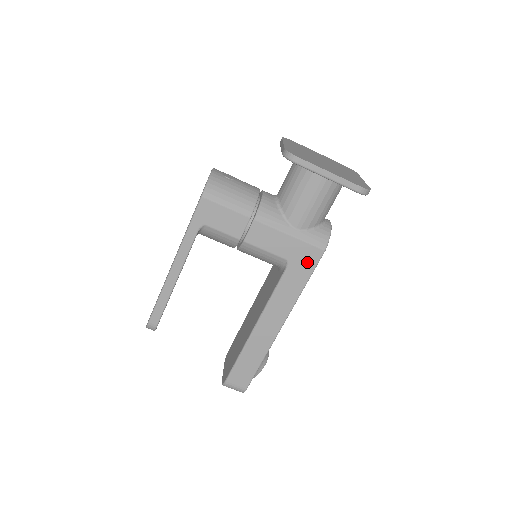
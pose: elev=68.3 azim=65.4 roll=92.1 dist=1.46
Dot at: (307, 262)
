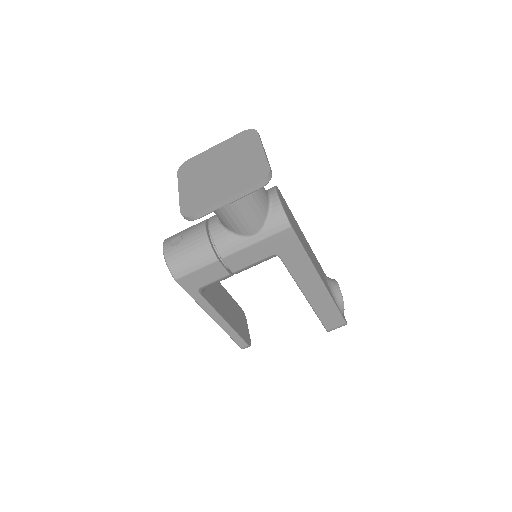
Dot at: (288, 243)
